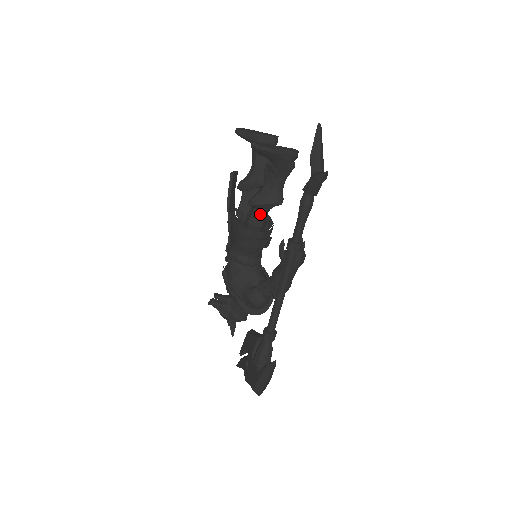
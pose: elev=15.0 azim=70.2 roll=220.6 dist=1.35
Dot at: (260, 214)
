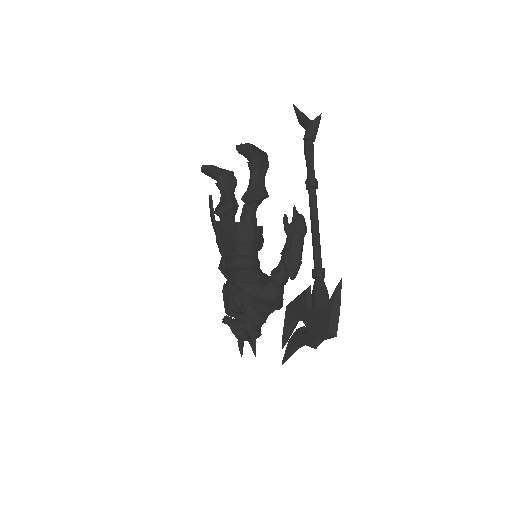
Dot at: (253, 209)
